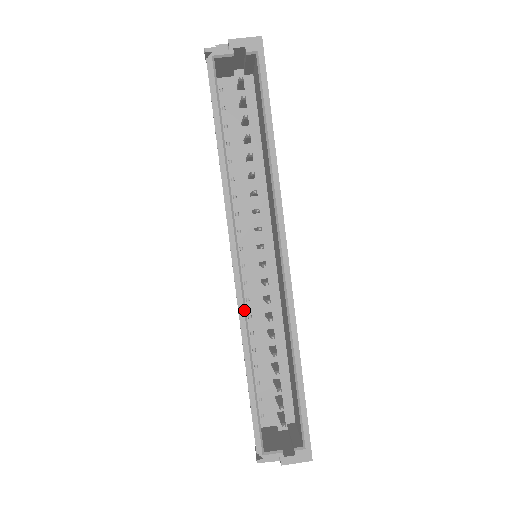
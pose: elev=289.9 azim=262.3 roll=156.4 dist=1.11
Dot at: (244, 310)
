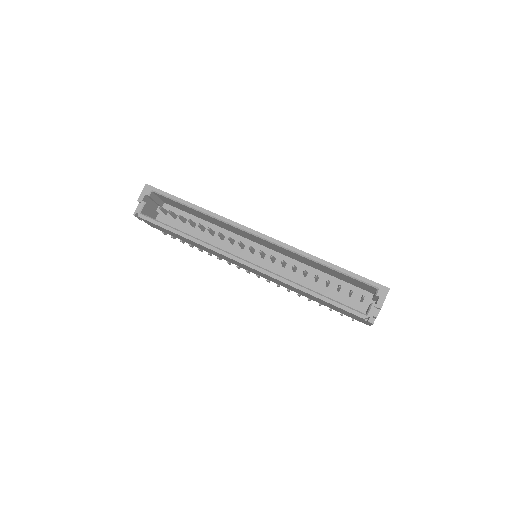
Dot at: (273, 274)
